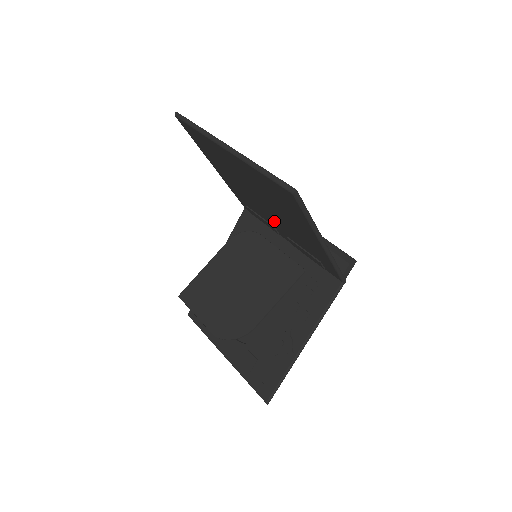
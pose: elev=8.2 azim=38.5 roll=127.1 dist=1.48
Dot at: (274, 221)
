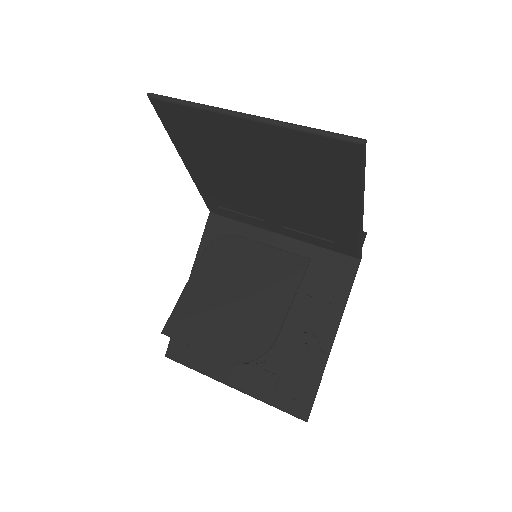
Dot at: (271, 210)
